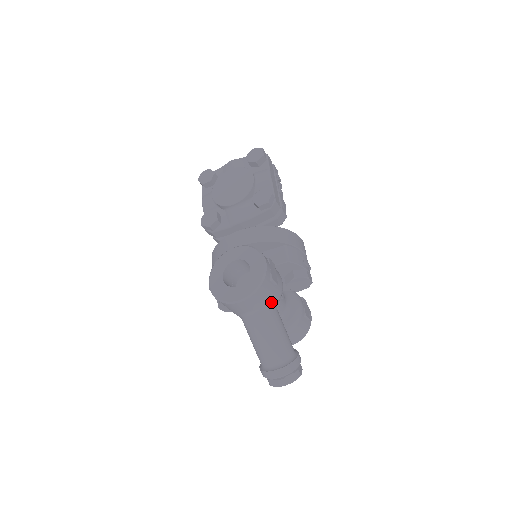
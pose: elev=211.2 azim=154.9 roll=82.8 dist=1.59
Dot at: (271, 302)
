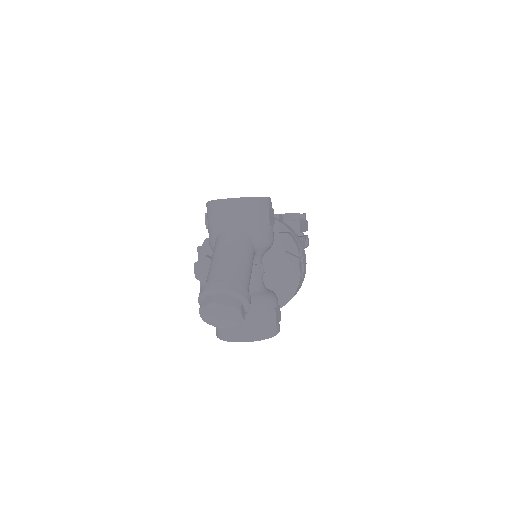
Dot at: (254, 232)
